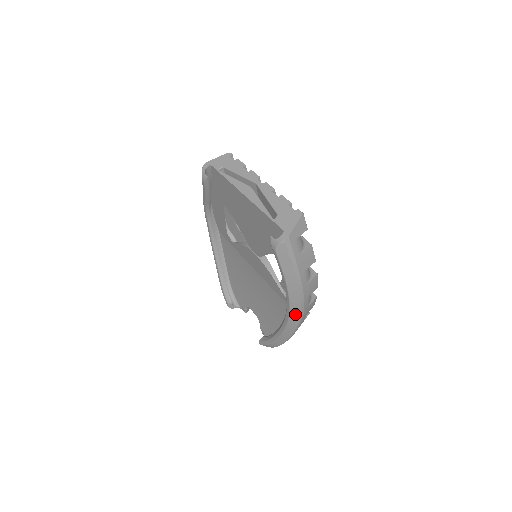
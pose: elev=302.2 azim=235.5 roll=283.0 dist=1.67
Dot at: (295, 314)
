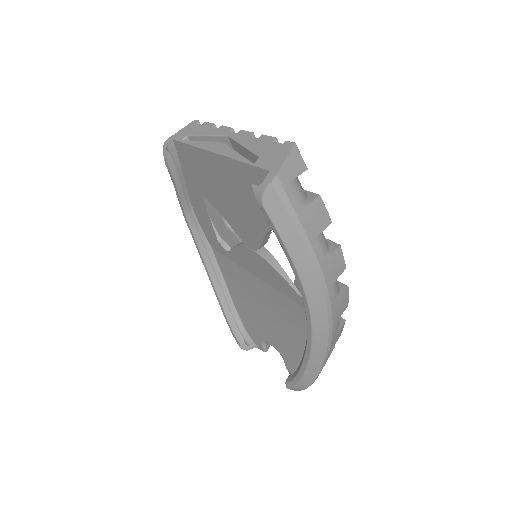
Dot at: (319, 315)
